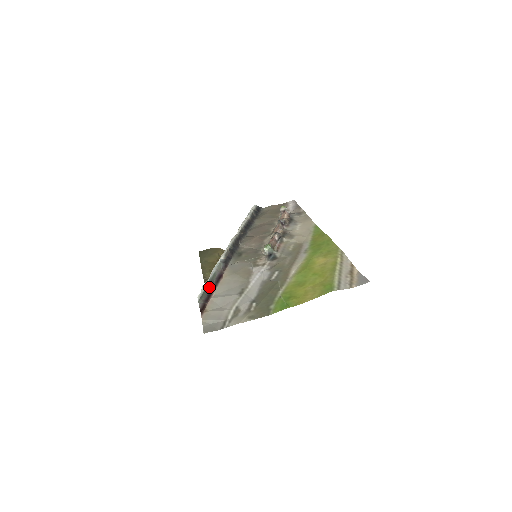
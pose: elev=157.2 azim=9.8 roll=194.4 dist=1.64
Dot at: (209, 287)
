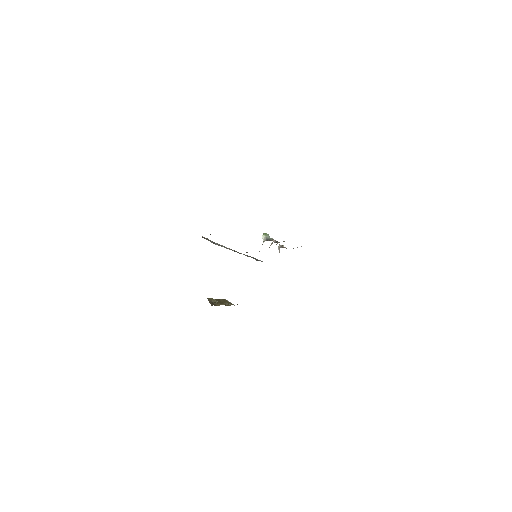
Dot at: (211, 242)
